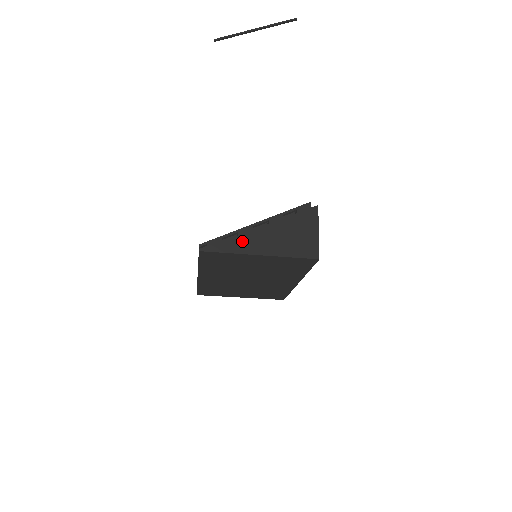
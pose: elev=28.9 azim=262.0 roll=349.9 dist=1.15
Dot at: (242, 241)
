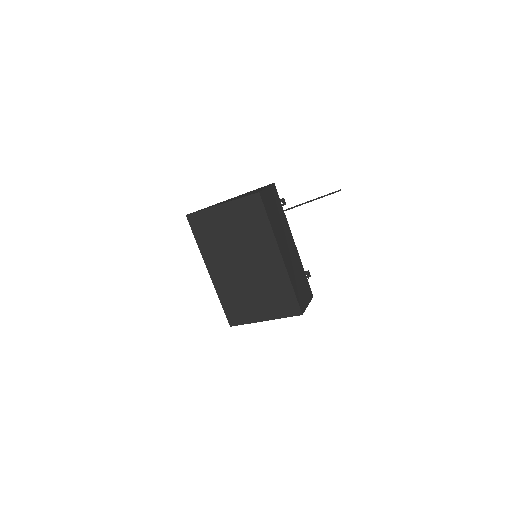
Dot at: (214, 205)
